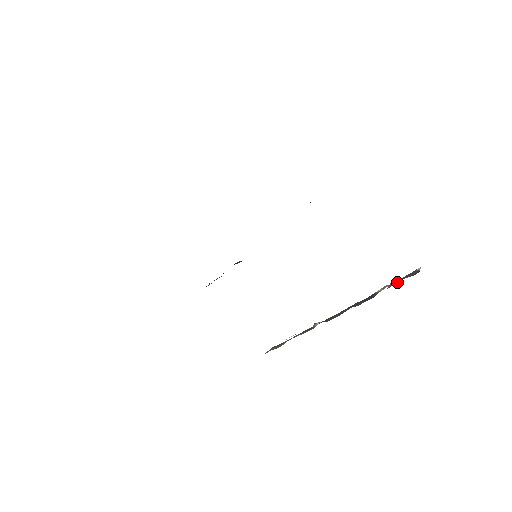
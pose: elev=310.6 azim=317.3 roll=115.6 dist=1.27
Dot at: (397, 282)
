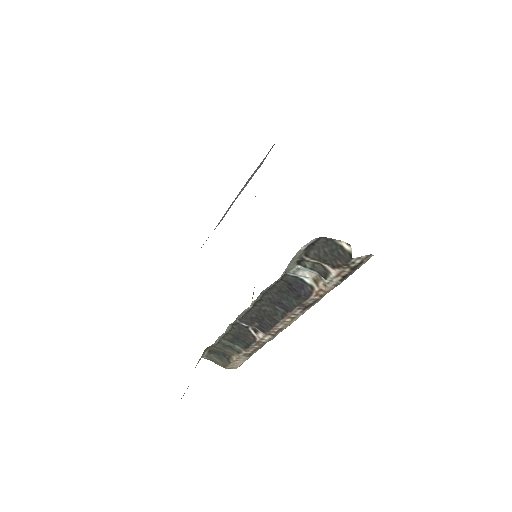
Dot at: (316, 254)
